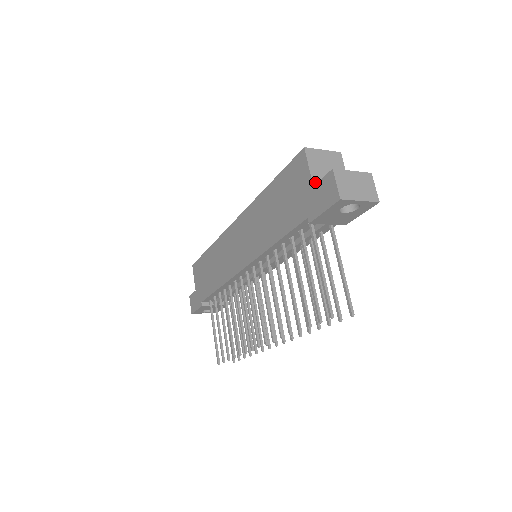
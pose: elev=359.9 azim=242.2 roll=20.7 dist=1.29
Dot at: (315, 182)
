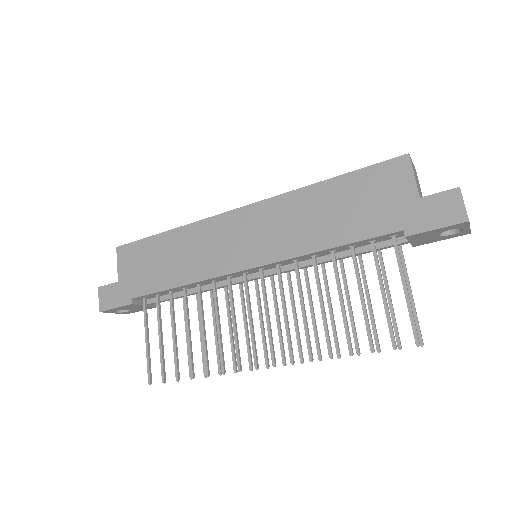
Dot at: (419, 194)
